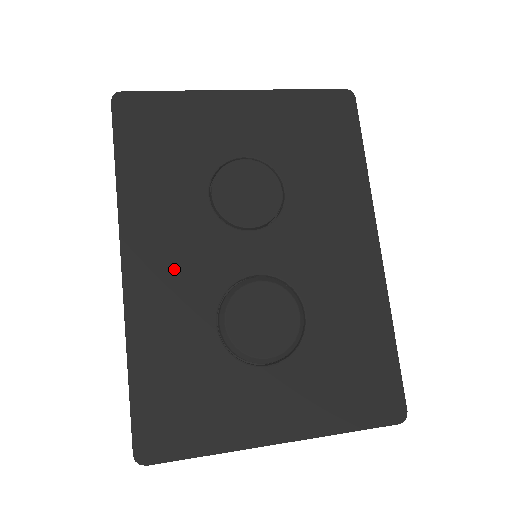
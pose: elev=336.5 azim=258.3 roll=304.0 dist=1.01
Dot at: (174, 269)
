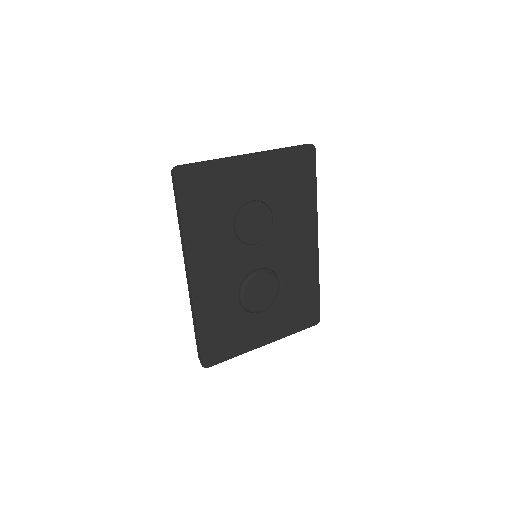
Dot at: (217, 274)
